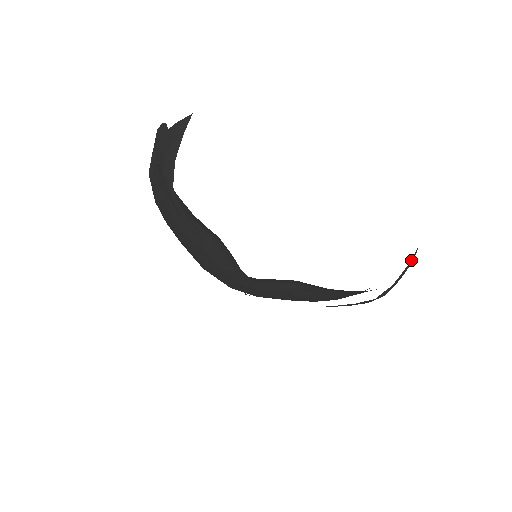
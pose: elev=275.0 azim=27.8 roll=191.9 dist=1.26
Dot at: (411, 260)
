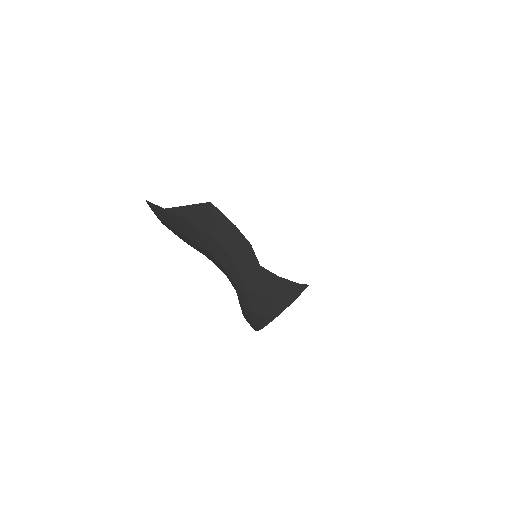
Dot at: occluded
